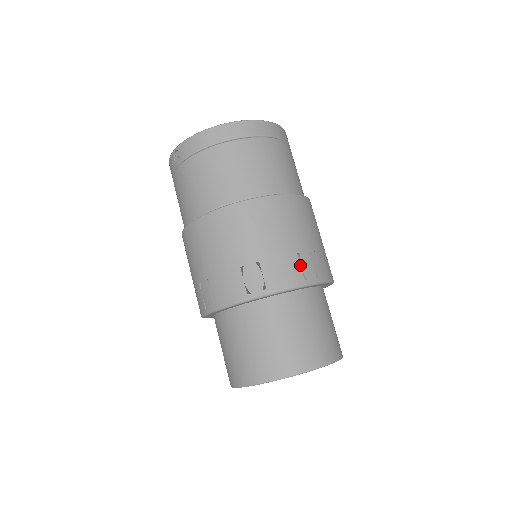
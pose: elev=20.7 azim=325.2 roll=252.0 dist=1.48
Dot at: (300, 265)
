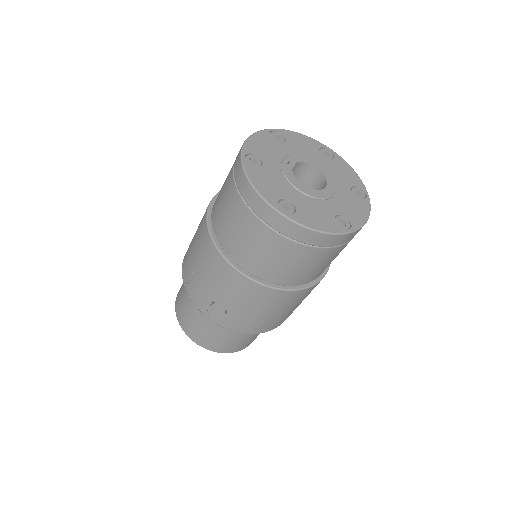
Dot at: (210, 306)
